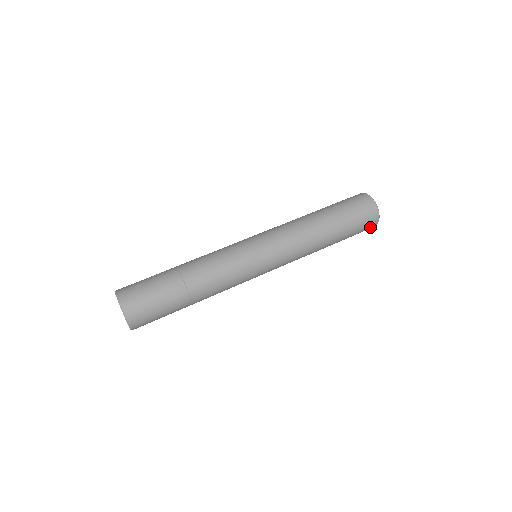
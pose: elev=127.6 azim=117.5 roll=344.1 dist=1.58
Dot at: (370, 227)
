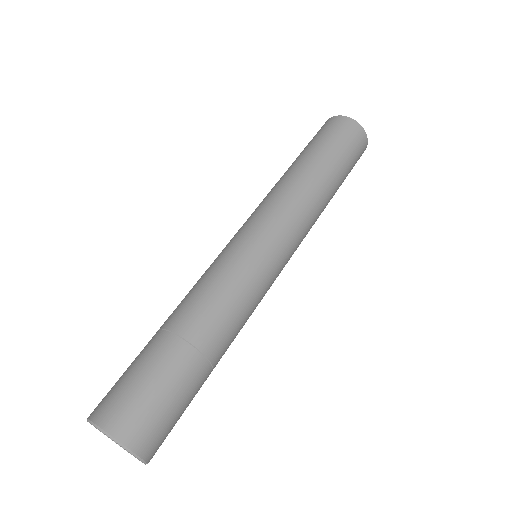
Dot at: (361, 153)
